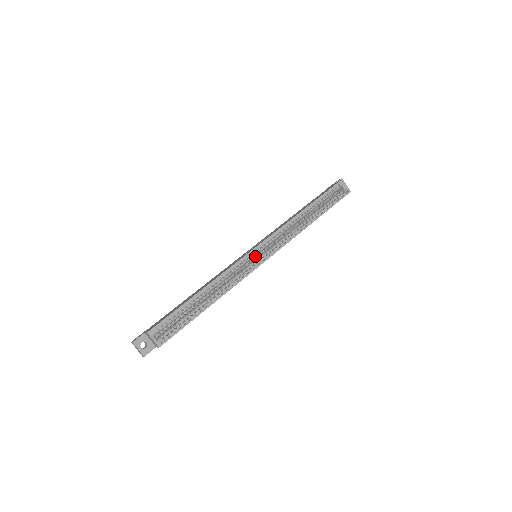
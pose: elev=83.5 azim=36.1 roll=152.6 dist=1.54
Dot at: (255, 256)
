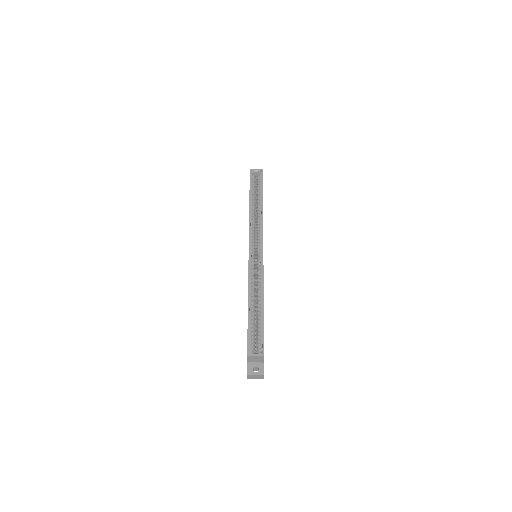
Dot at: (255, 255)
